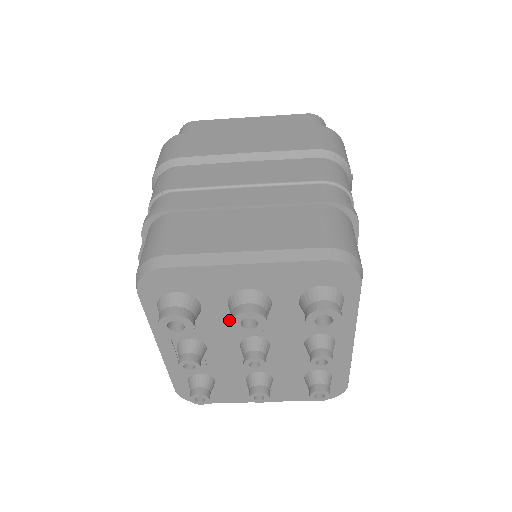
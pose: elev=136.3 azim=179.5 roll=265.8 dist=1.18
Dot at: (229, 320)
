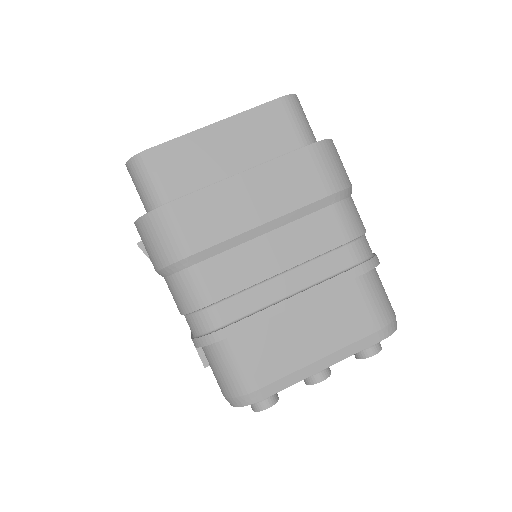
Dot at: occluded
